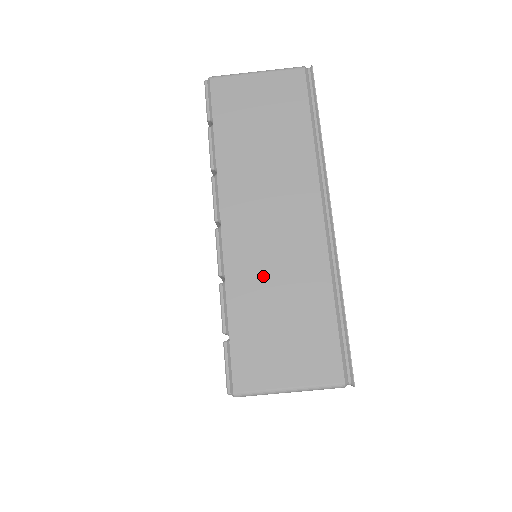
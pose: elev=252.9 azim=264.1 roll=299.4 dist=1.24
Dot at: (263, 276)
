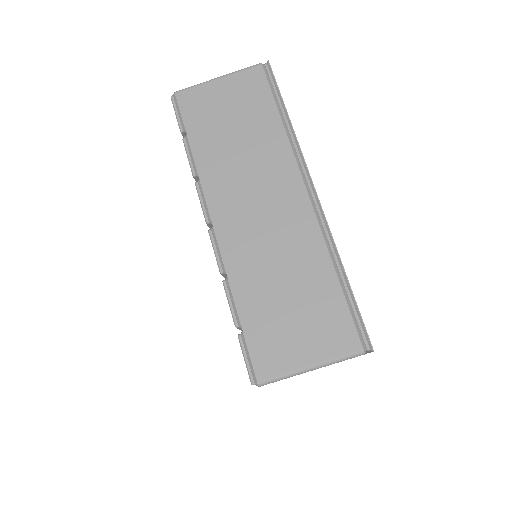
Dot at: (263, 264)
